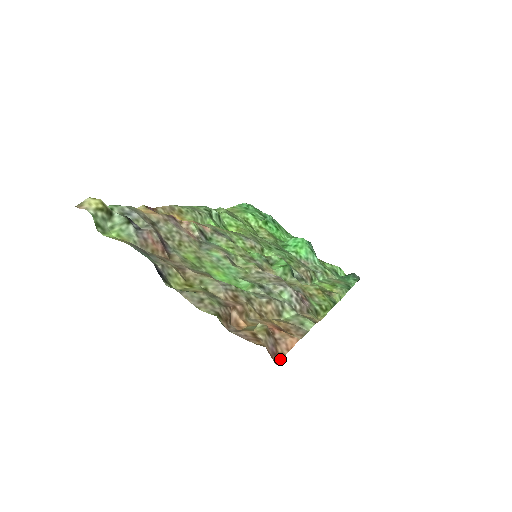
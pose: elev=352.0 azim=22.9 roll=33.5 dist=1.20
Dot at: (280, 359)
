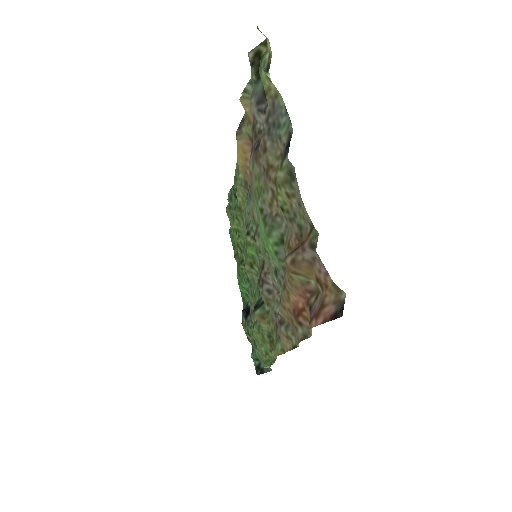
Dot at: (309, 328)
